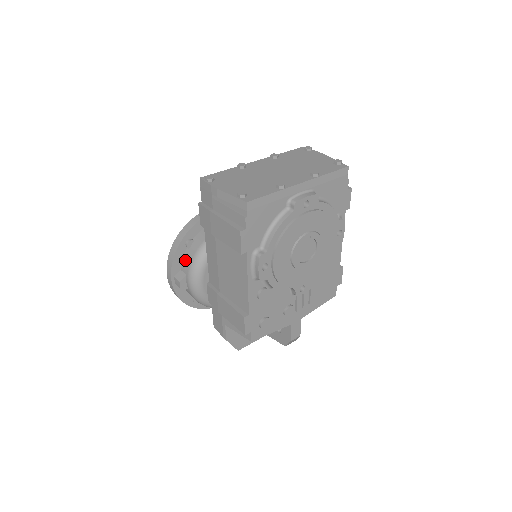
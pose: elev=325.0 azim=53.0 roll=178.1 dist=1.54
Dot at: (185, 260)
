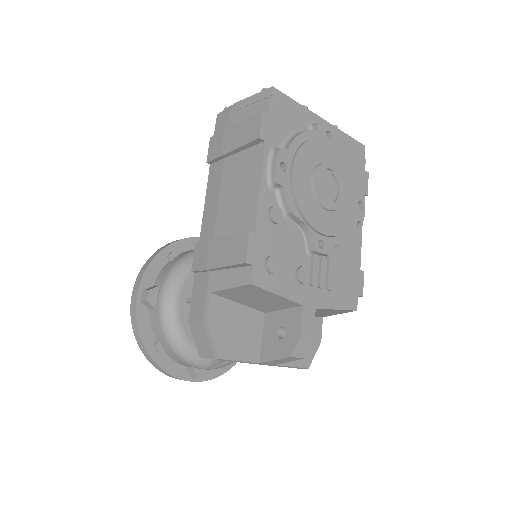
Dot at: (163, 271)
